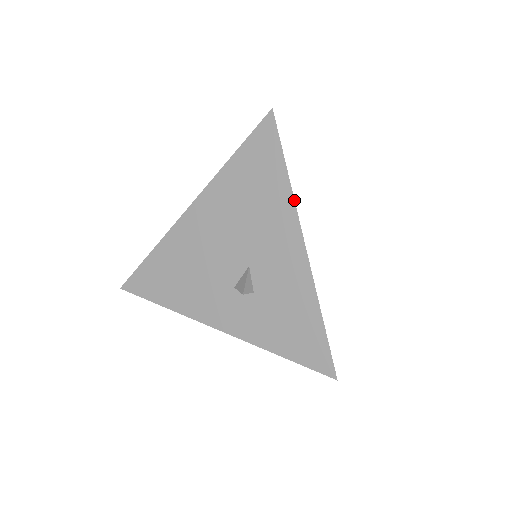
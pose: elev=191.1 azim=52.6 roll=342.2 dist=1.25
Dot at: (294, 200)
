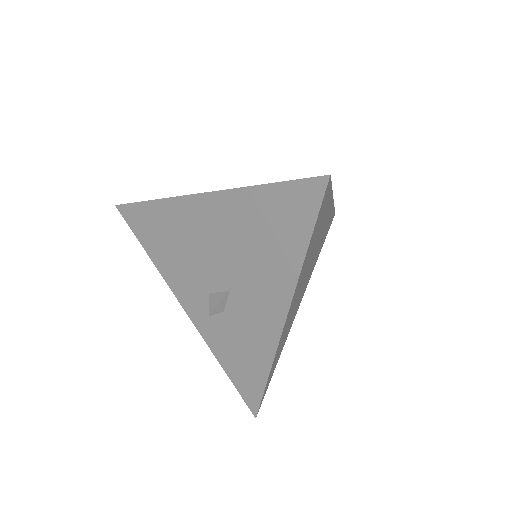
Dot at: (298, 279)
